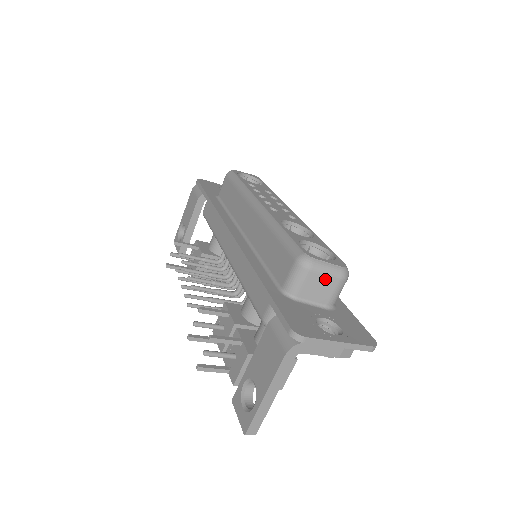
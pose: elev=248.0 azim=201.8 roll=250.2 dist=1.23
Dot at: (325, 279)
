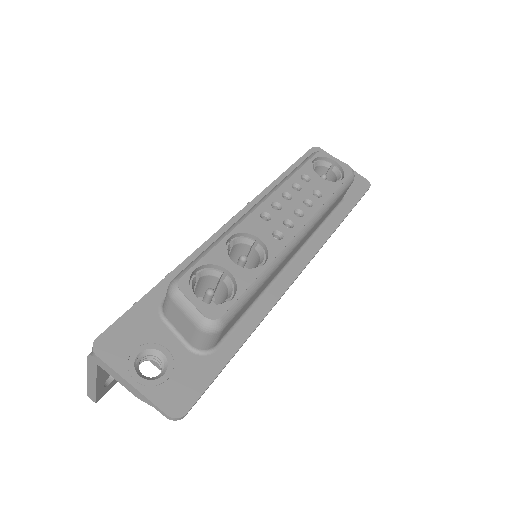
Dot at: (185, 318)
